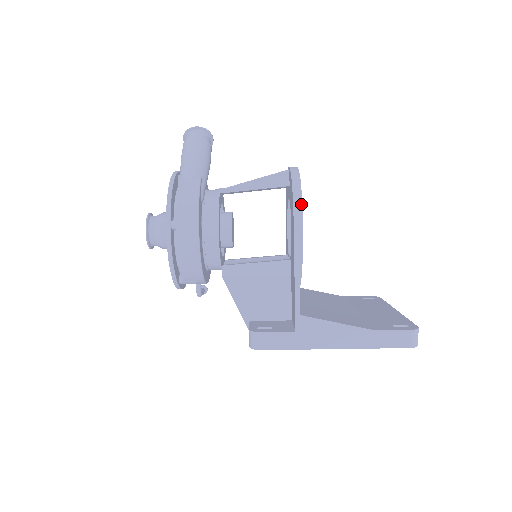
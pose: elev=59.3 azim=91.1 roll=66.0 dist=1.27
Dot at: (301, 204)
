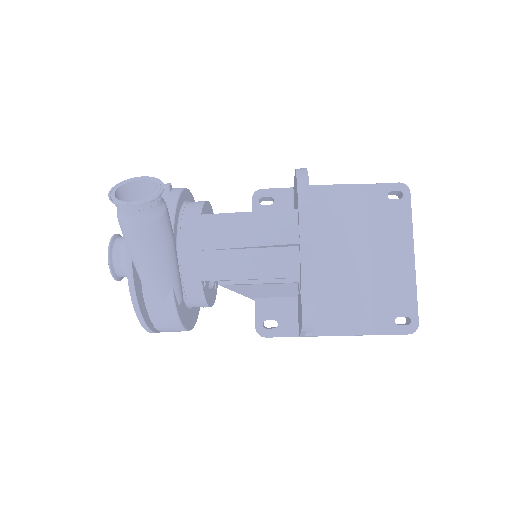
Dot at: (312, 327)
